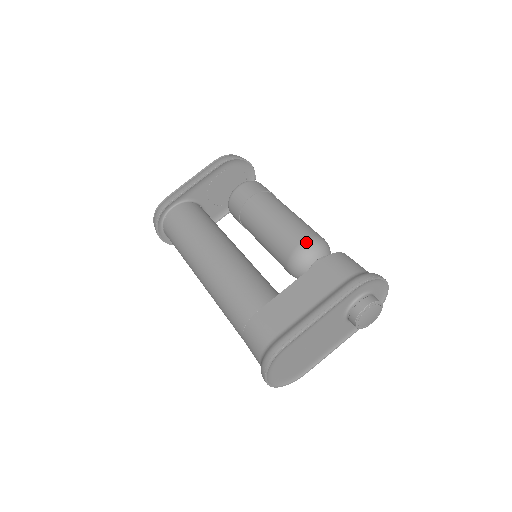
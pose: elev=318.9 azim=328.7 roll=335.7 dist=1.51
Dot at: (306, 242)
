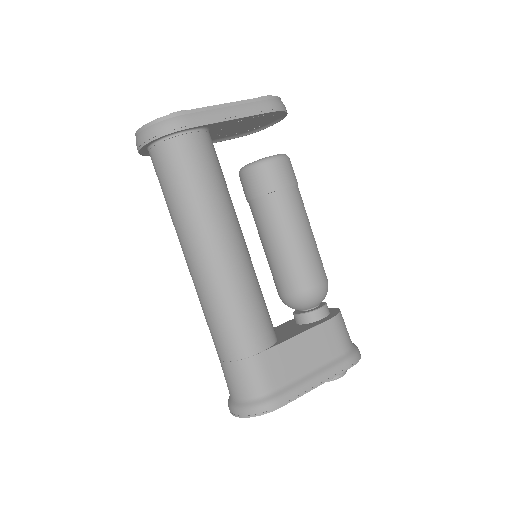
Dot at: (322, 287)
